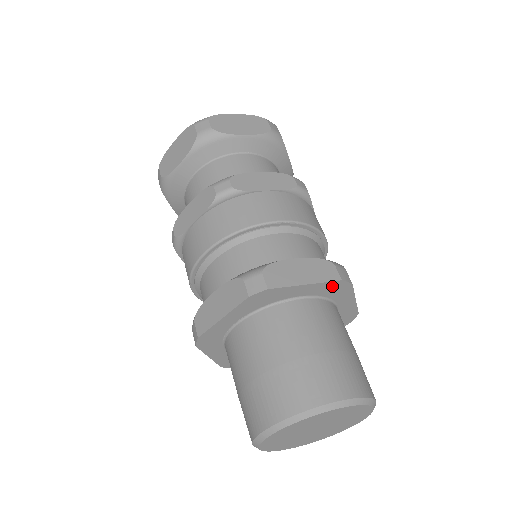
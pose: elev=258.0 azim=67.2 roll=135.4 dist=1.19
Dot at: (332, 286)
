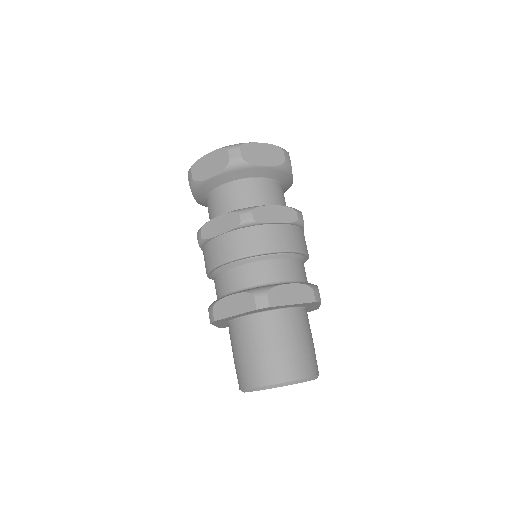
Dot at: (256, 311)
